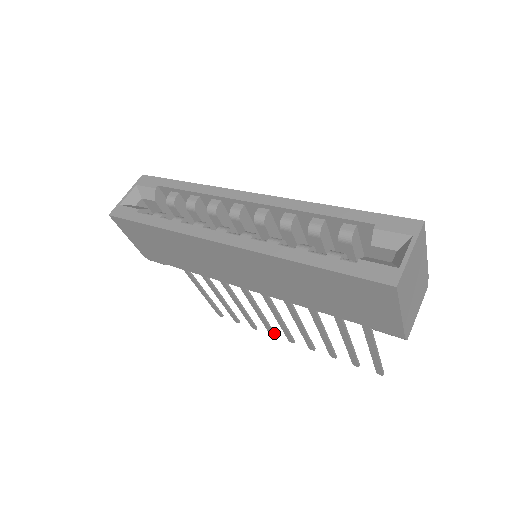
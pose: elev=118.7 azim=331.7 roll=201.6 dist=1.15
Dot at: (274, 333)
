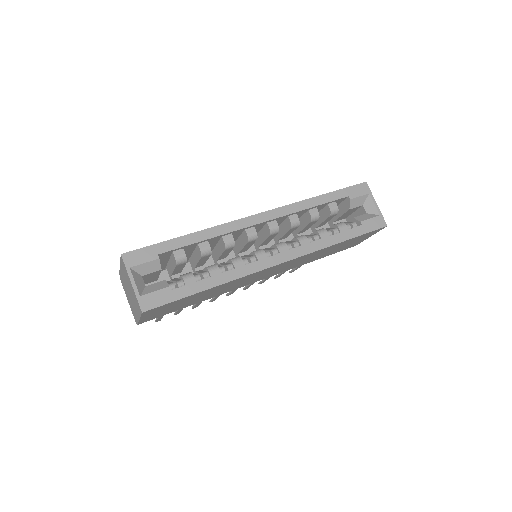
Dot at: (215, 299)
